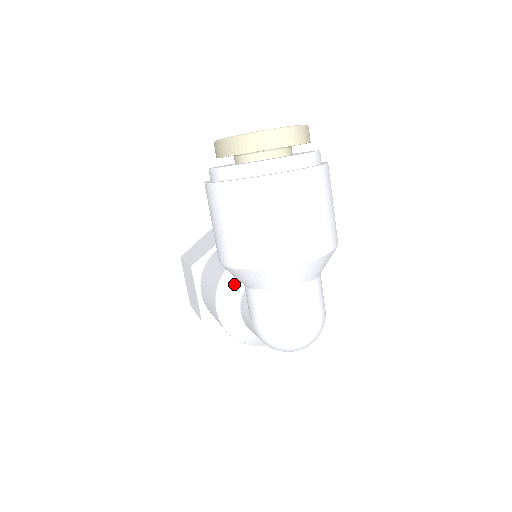
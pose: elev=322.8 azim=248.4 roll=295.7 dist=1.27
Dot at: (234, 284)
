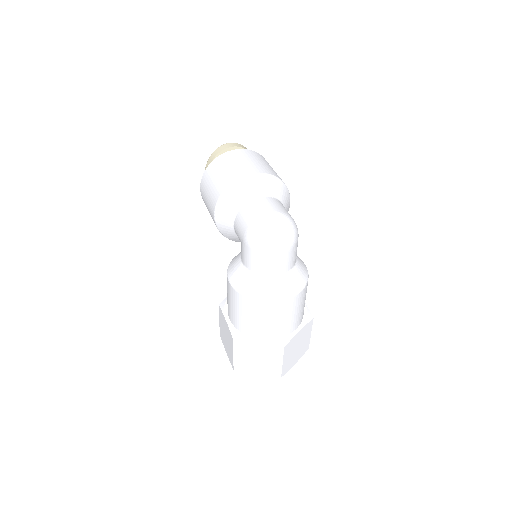
Dot at: (237, 257)
